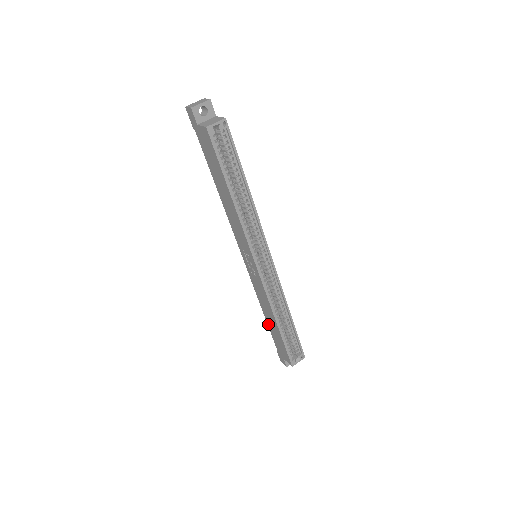
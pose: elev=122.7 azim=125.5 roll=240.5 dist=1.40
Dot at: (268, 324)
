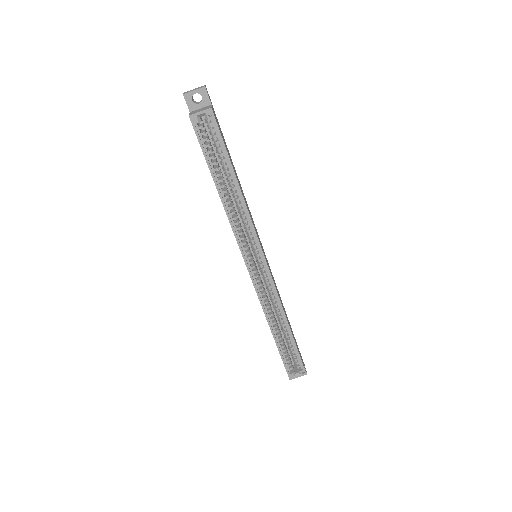
Dot at: occluded
